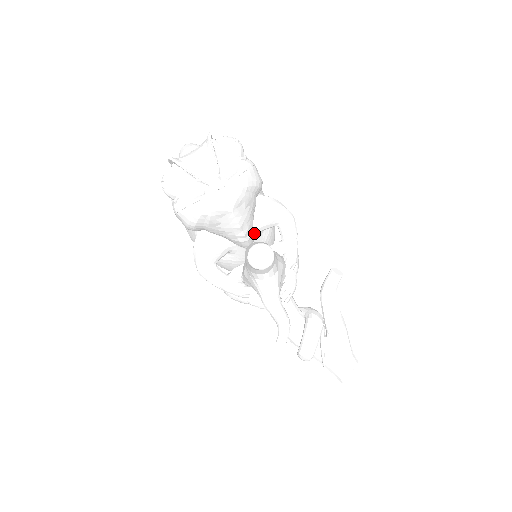
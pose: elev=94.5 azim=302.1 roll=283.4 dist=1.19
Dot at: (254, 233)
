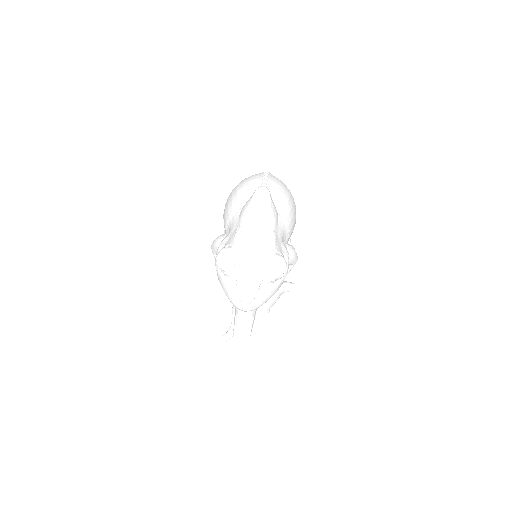
Dot at: occluded
